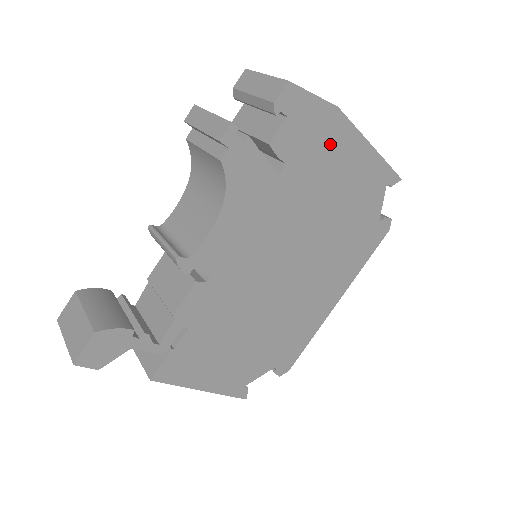
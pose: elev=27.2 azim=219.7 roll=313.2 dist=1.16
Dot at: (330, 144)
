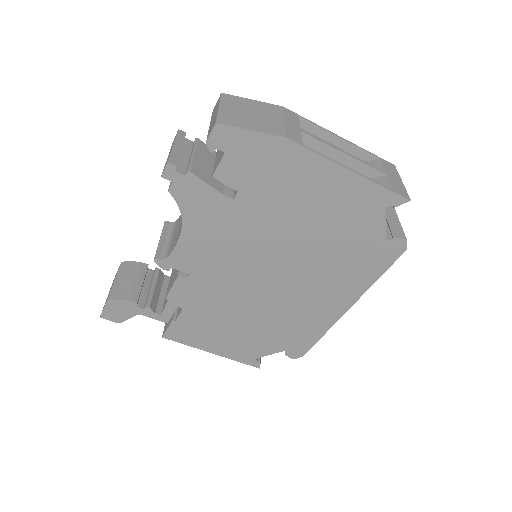
Dot at: (287, 171)
